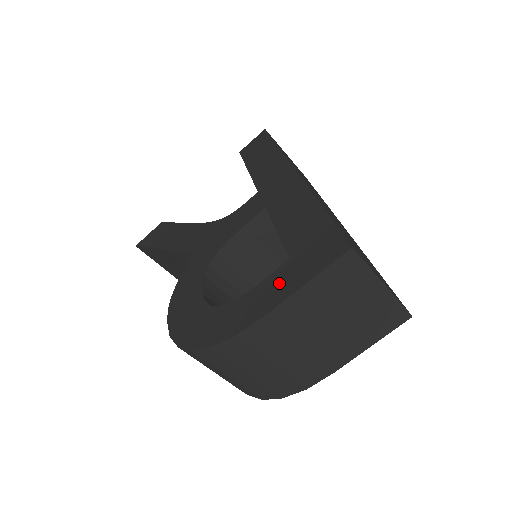
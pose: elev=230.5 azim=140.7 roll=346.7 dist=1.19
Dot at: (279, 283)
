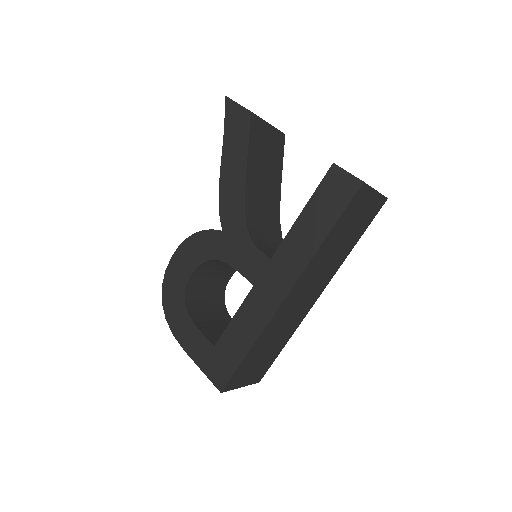
Dot at: (200, 348)
